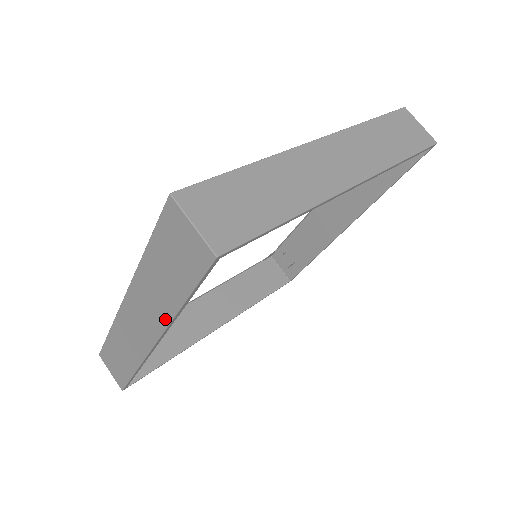
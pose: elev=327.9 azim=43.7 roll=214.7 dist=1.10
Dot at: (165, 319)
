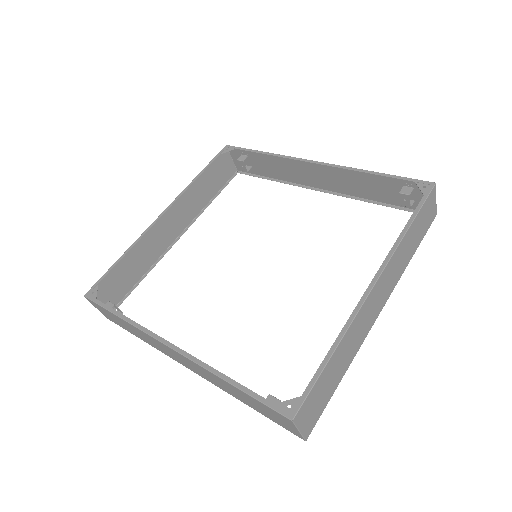
Dot at: (217, 386)
